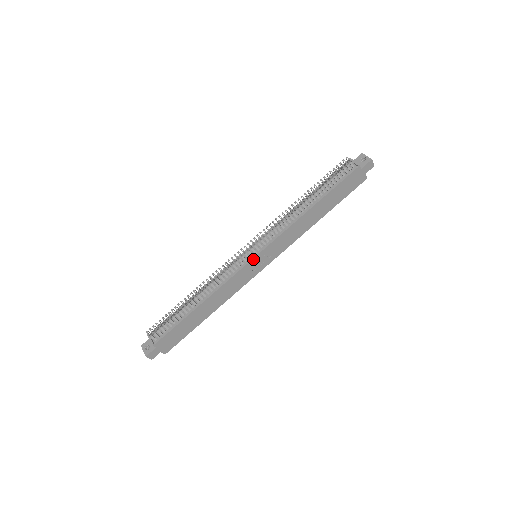
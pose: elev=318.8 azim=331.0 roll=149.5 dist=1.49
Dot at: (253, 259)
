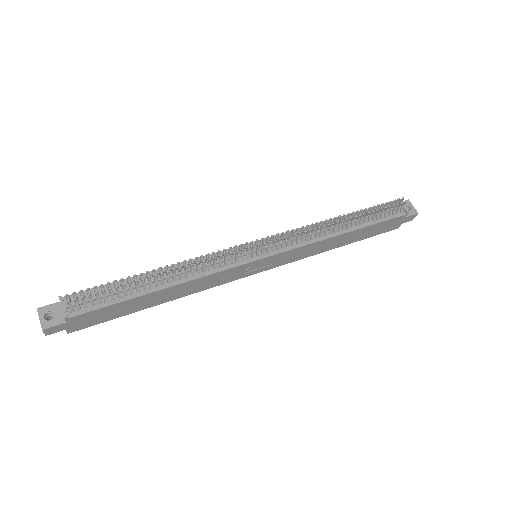
Dot at: (257, 260)
